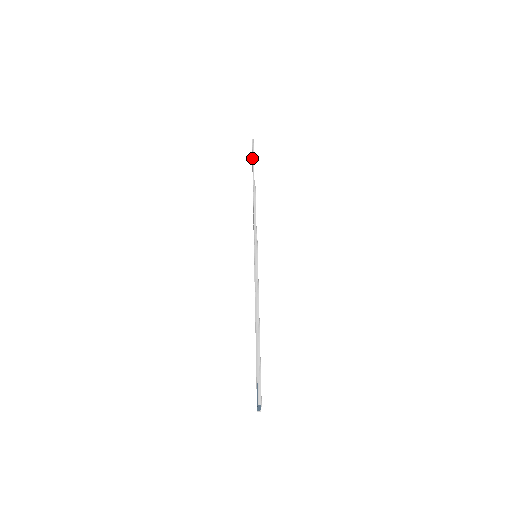
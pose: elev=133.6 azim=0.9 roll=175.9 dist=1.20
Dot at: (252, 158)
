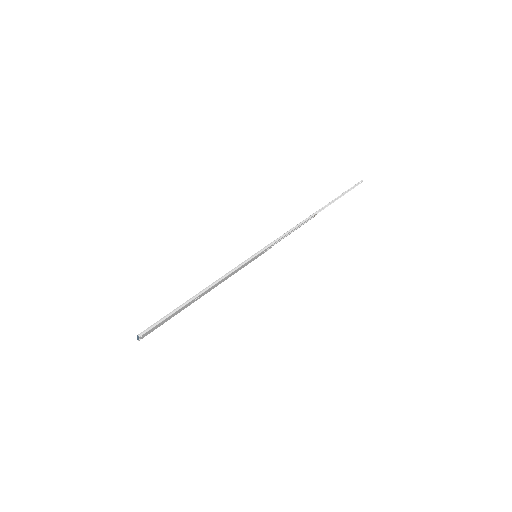
Dot at: (344, 192)
